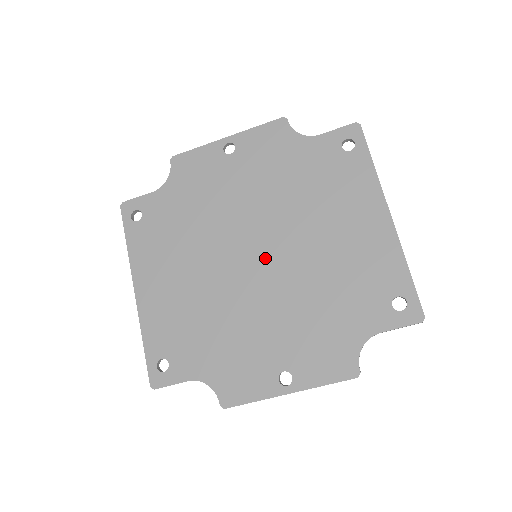
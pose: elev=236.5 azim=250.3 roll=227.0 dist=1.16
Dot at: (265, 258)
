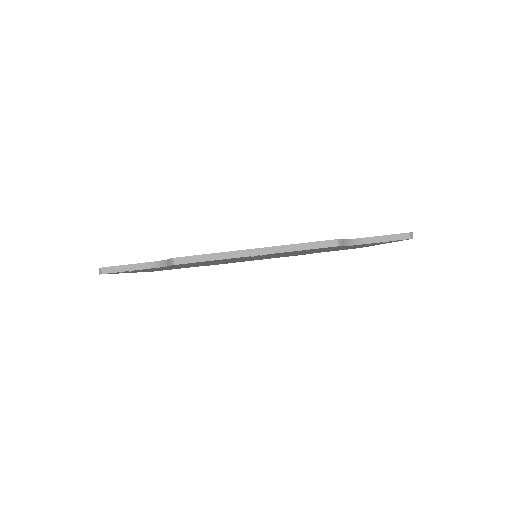
Dot at: occluded
